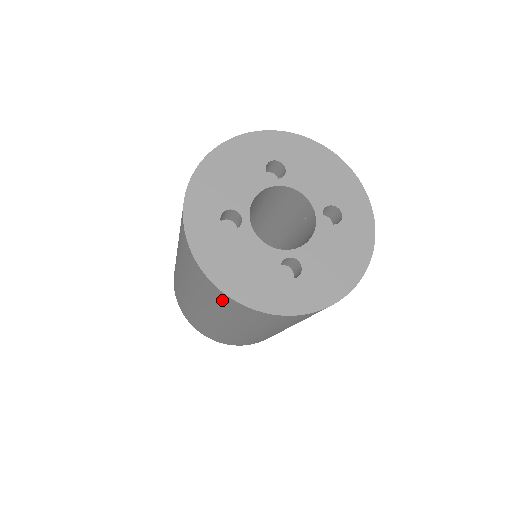
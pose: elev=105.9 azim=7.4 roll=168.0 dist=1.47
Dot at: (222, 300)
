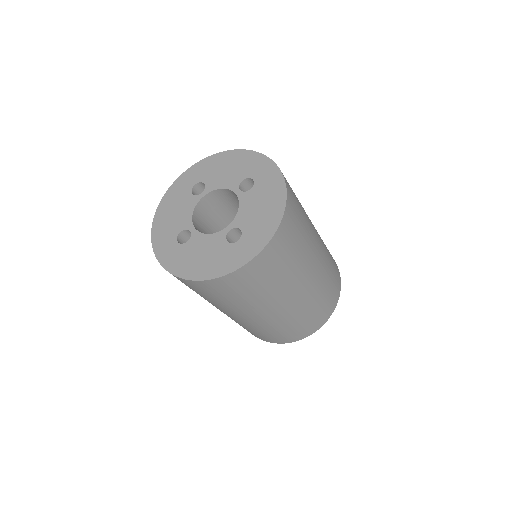
Dot at: (209, 289)
